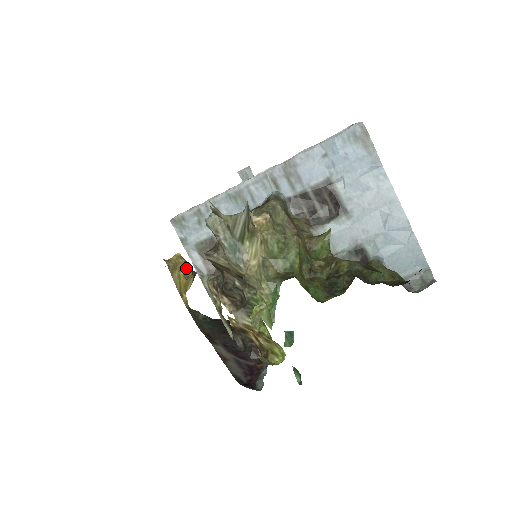
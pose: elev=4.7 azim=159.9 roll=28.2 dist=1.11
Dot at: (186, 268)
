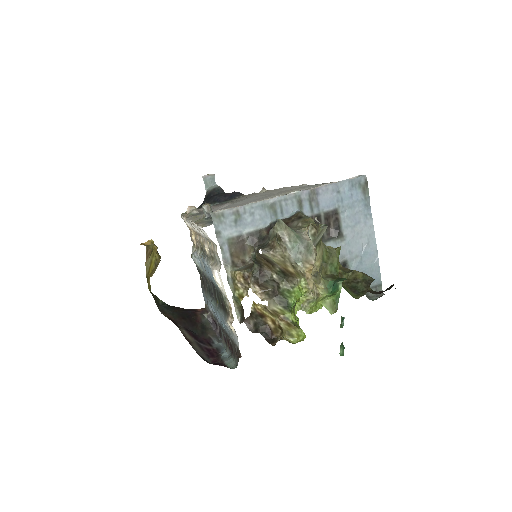
Dot at: (158, 255)
